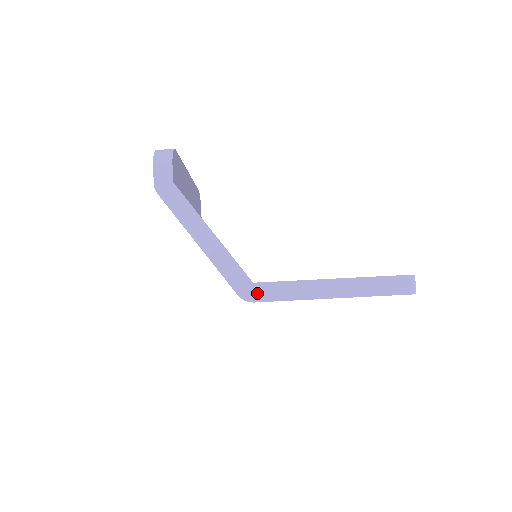
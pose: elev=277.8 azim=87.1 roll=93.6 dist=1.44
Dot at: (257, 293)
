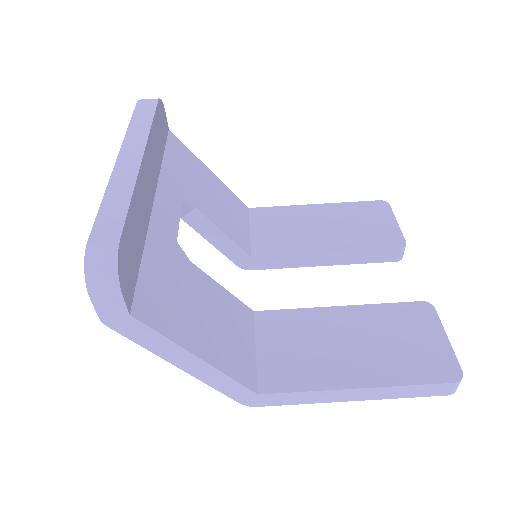
Dot at: (263, 401)
